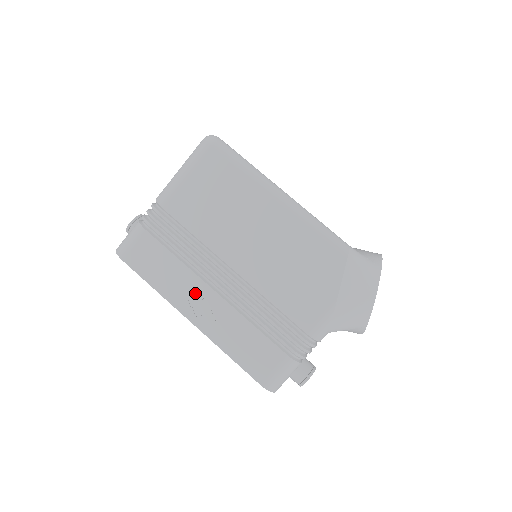
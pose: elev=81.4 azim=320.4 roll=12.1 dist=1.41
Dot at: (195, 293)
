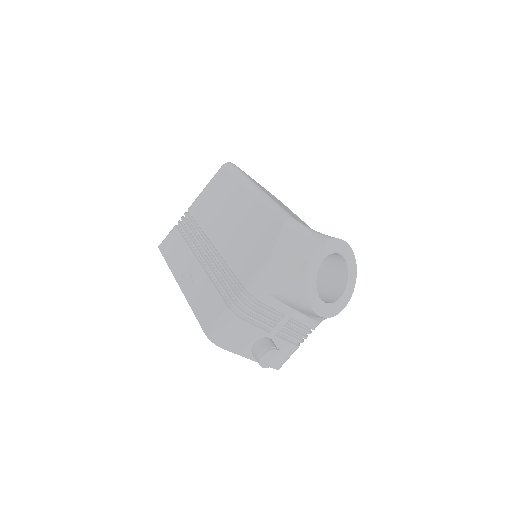
Dot at: (188, 265)
